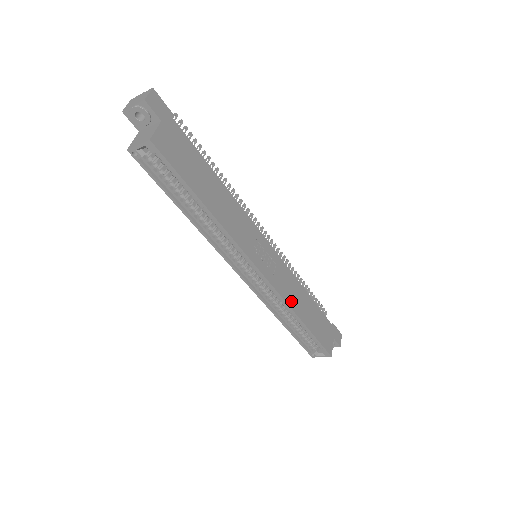
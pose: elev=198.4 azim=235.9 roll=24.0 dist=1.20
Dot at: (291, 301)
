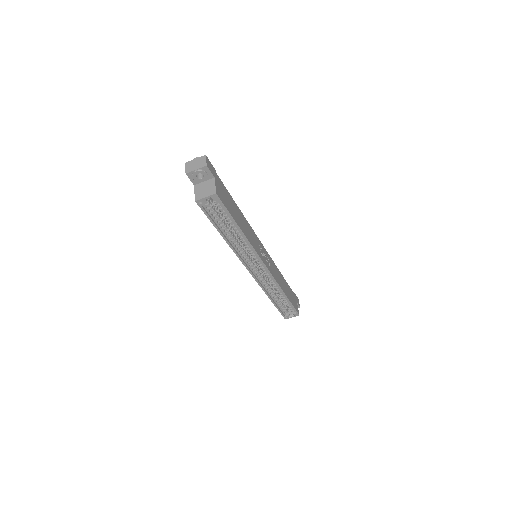
Dot at: (279, 283)
